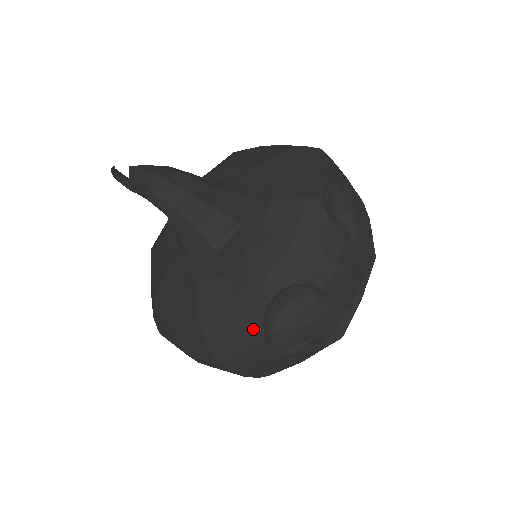
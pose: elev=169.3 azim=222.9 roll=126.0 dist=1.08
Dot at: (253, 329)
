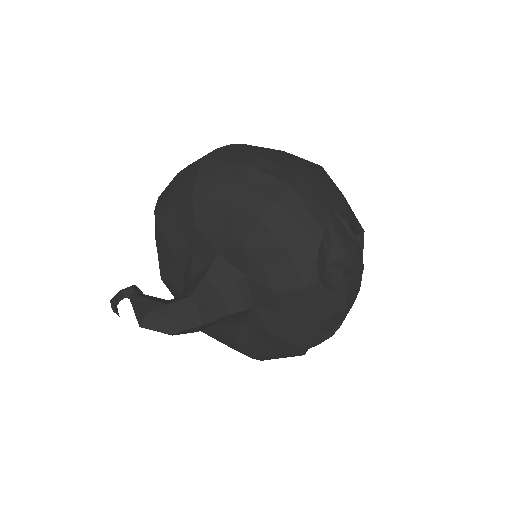
Dot at: occluded
